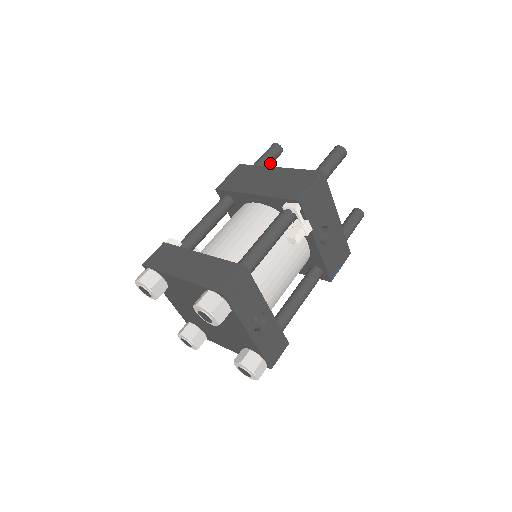
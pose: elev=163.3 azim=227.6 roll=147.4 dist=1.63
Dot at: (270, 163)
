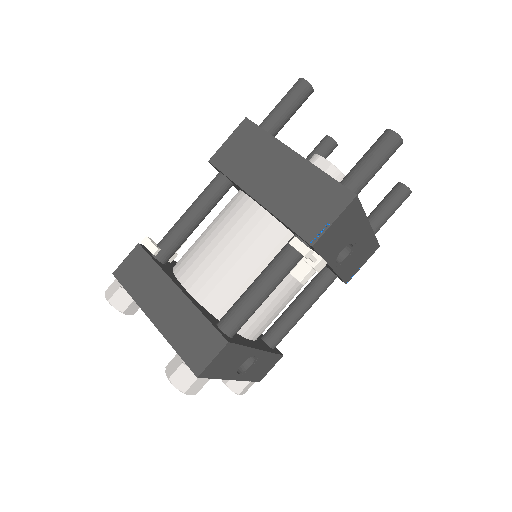
Dot at: (291, 115)
